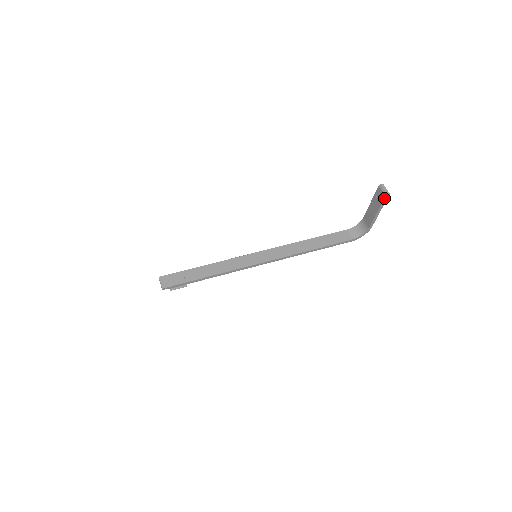
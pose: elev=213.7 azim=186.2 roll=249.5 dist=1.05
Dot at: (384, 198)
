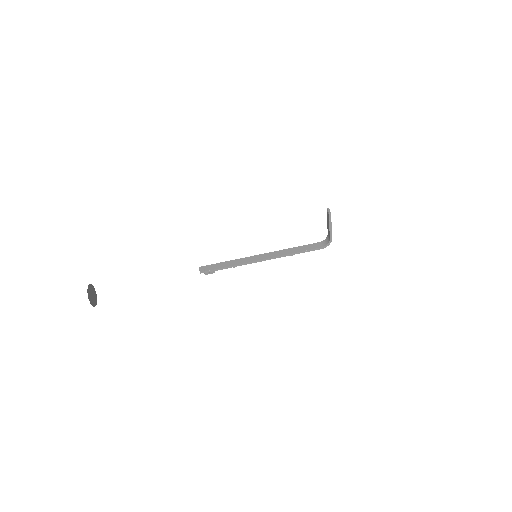
Dot at: (329, 216)
